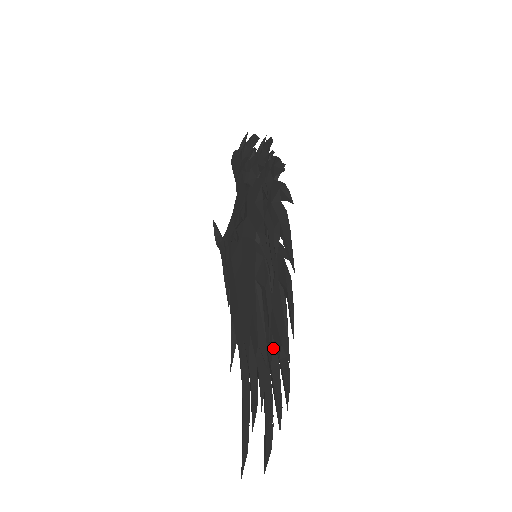
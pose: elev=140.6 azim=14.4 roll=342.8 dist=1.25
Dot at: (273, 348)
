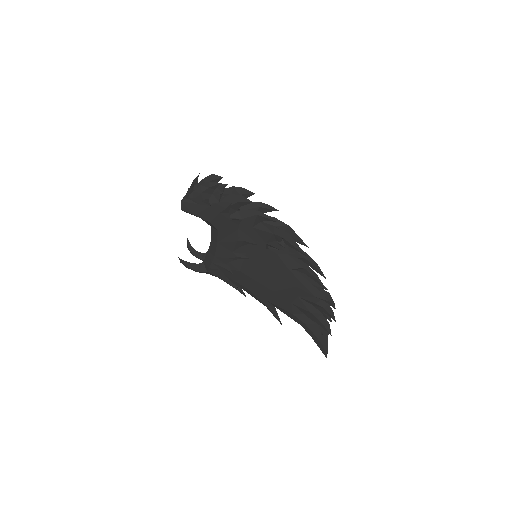
Dot at: occluded
